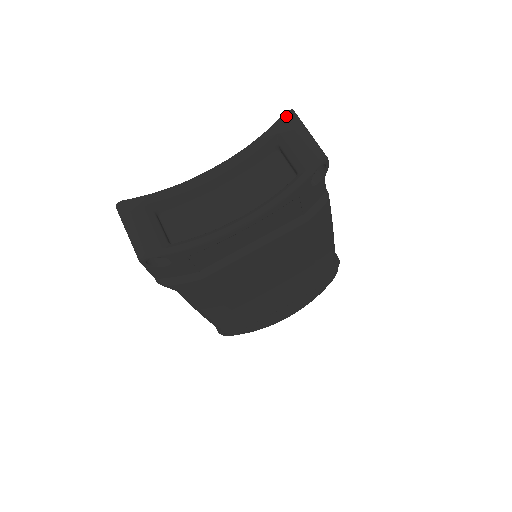
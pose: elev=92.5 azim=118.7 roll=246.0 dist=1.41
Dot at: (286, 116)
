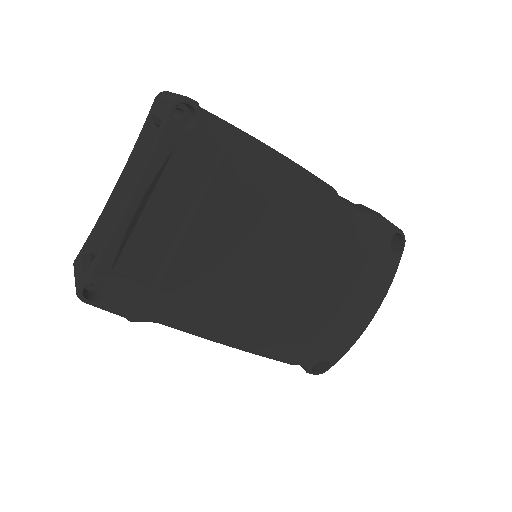
Dot at: (155, 99)
